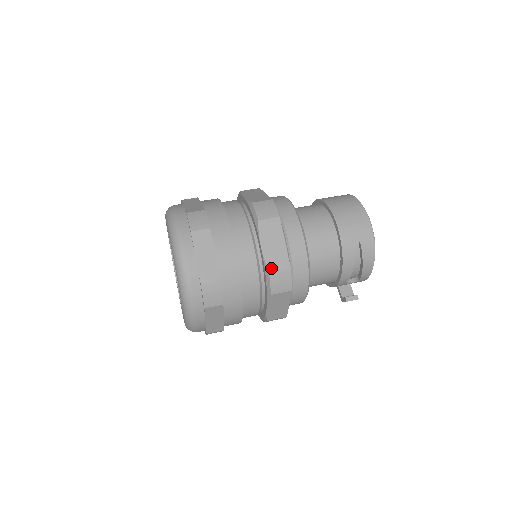
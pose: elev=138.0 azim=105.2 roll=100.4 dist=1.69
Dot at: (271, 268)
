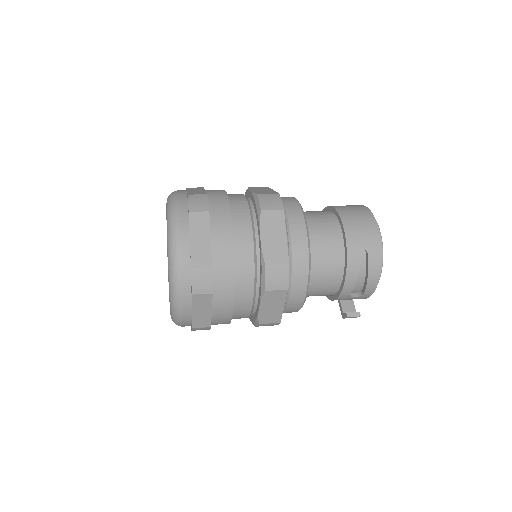
Dot at: (268, 261)
